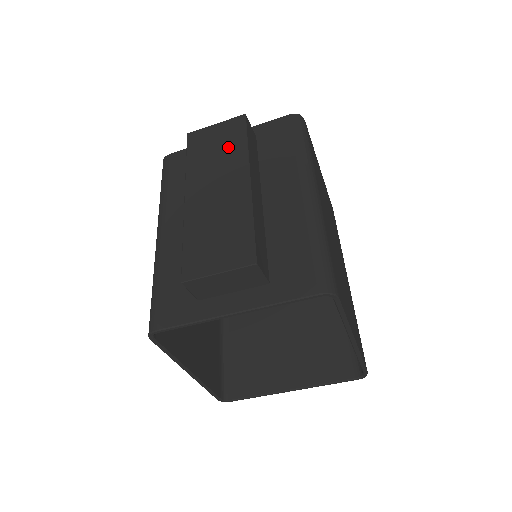
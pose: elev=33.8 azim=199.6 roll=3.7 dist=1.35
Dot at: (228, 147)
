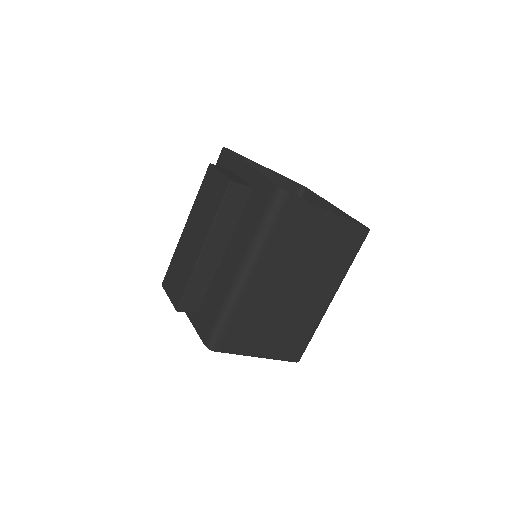
Dot at: (211, 206)
